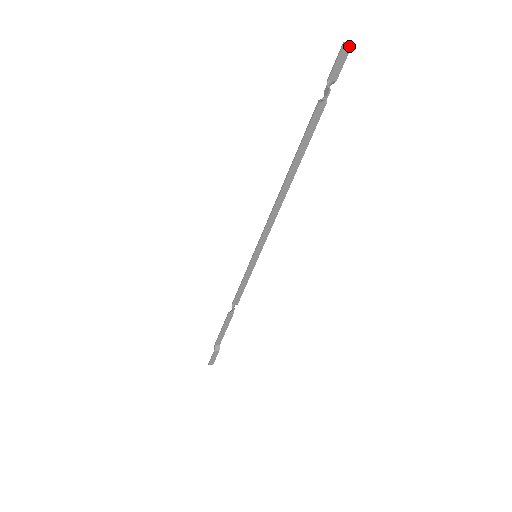
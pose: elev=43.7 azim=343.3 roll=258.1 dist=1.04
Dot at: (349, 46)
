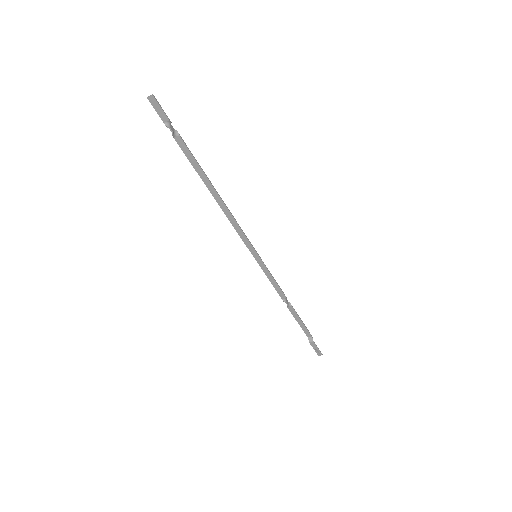
Dot at: (152, 97)
